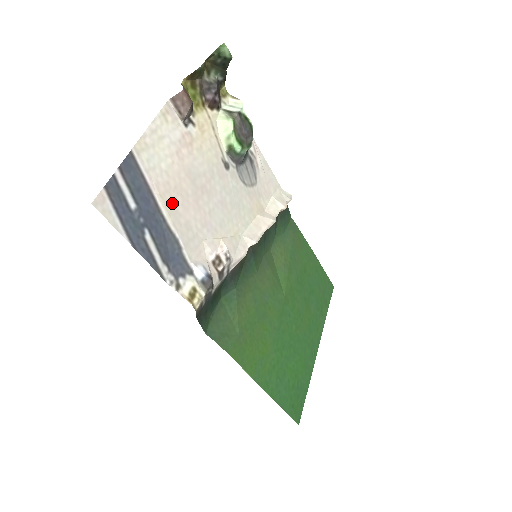
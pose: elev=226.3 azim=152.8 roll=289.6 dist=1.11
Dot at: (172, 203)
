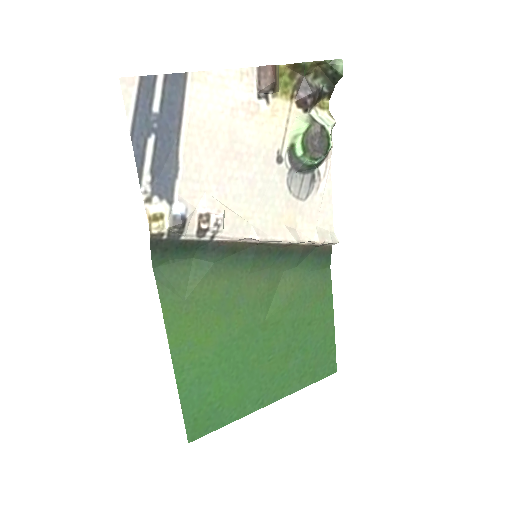
Dot at: (196, 139)
